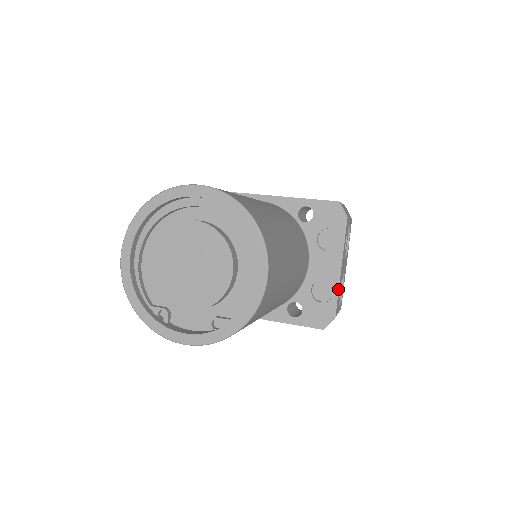
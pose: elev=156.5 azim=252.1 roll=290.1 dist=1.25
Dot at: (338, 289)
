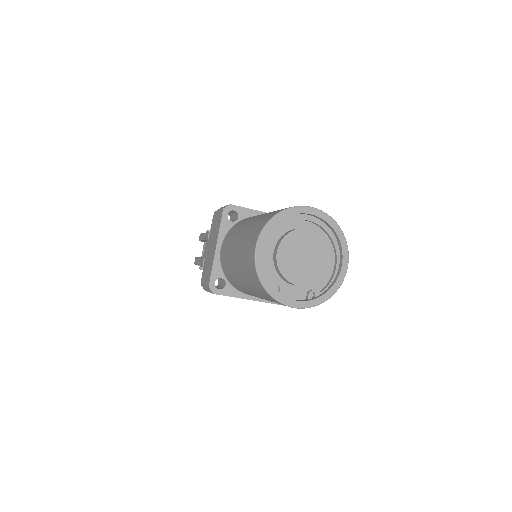
Dot at: occluded
